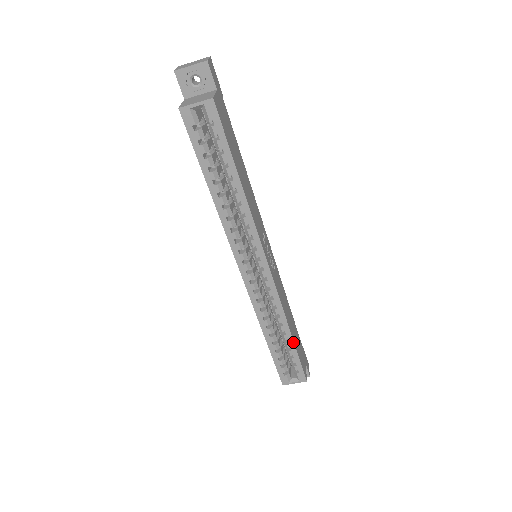
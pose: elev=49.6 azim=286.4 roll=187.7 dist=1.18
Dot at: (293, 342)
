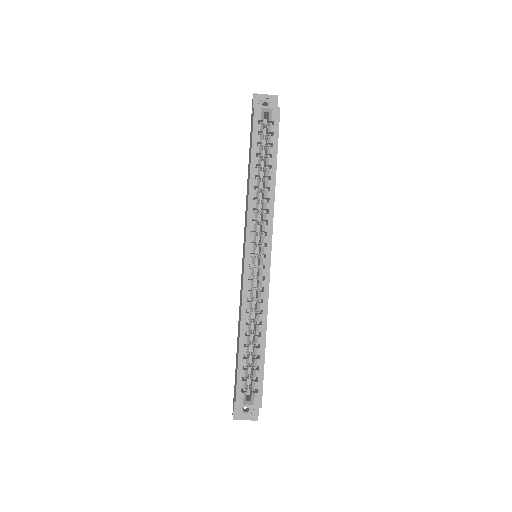
Dot at: (264, 349)
